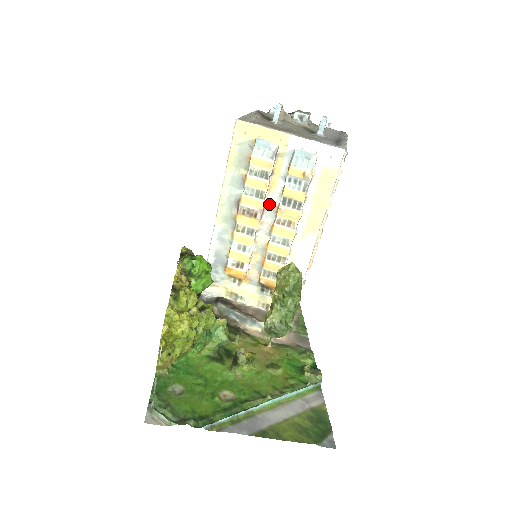
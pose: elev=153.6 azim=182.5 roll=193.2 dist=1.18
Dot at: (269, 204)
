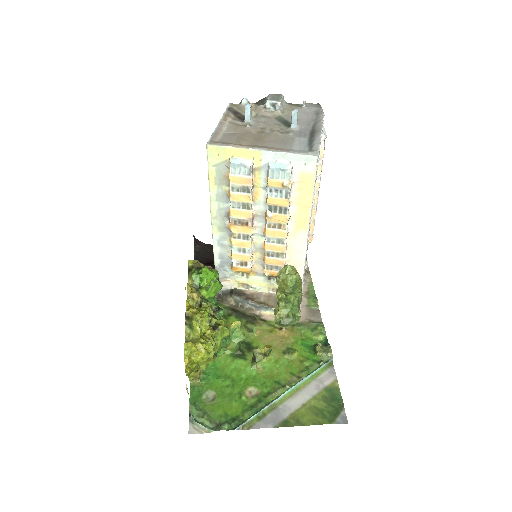
Dot at: (257, 211)
